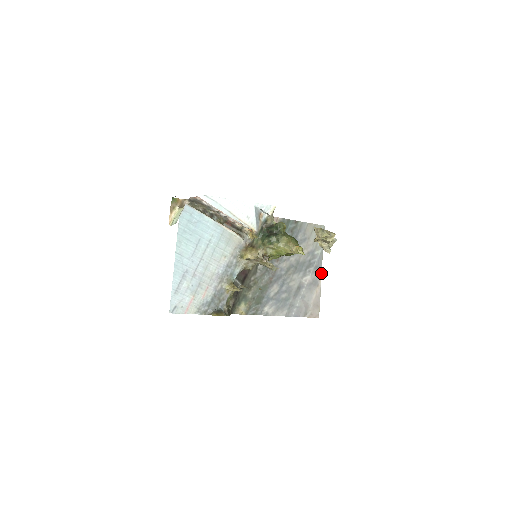
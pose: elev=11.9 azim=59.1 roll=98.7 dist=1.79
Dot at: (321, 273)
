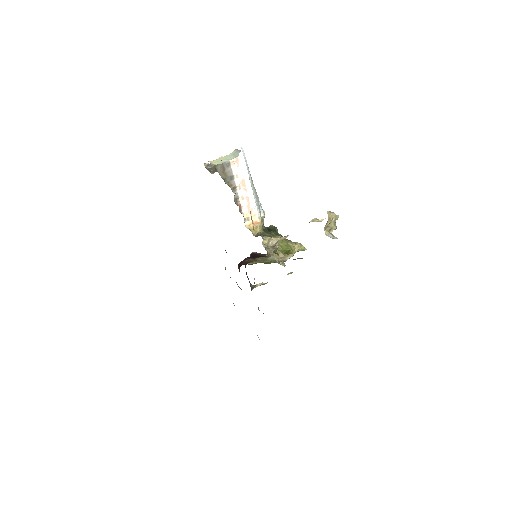
Dot at: occluded
